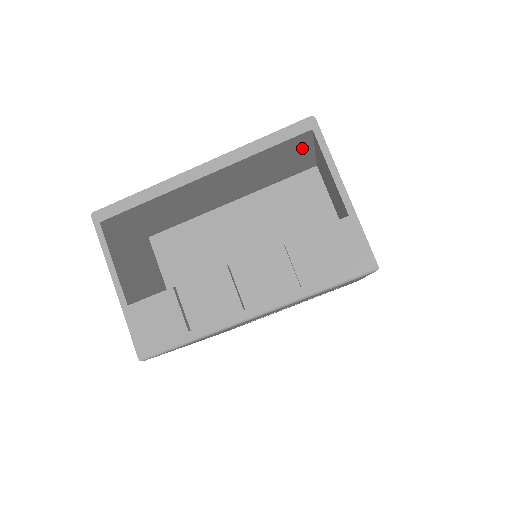
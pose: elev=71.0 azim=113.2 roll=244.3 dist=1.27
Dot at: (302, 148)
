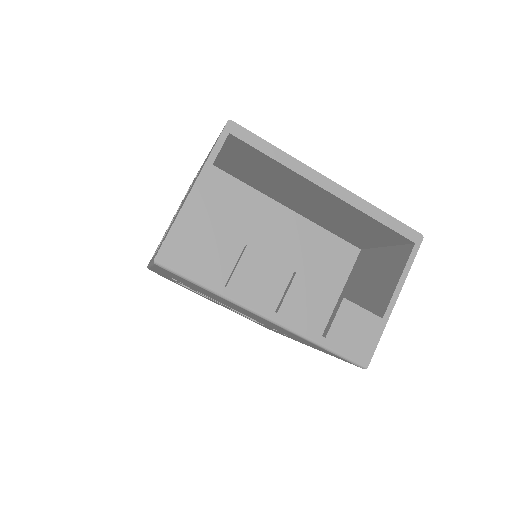
Dot at: (386, 240)
